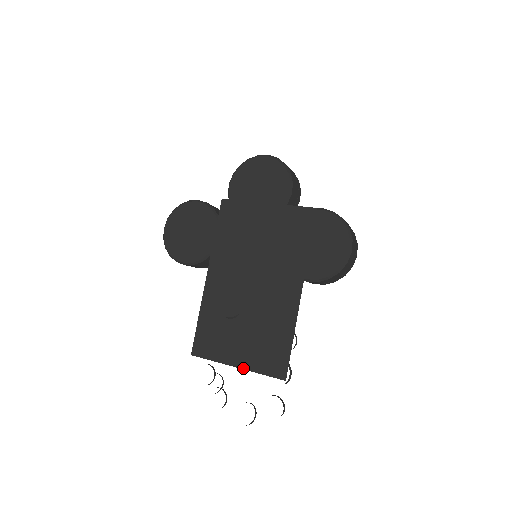
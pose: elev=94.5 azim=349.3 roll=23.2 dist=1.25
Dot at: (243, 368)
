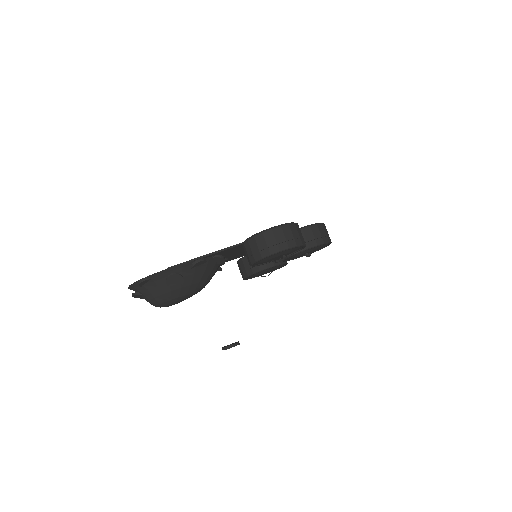
Dot at: occluded
